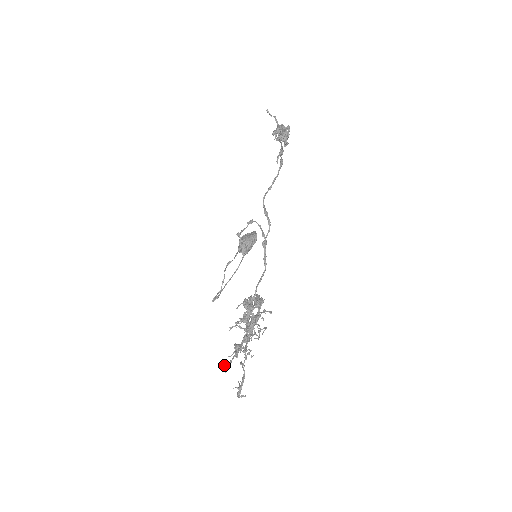
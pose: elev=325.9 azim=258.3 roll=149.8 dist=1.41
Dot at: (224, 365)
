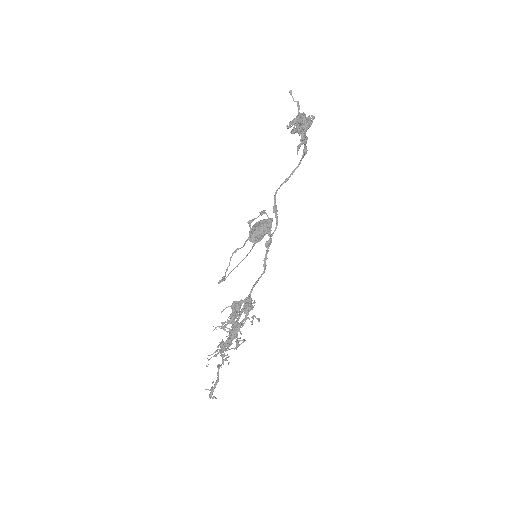
Dot at: occluded
